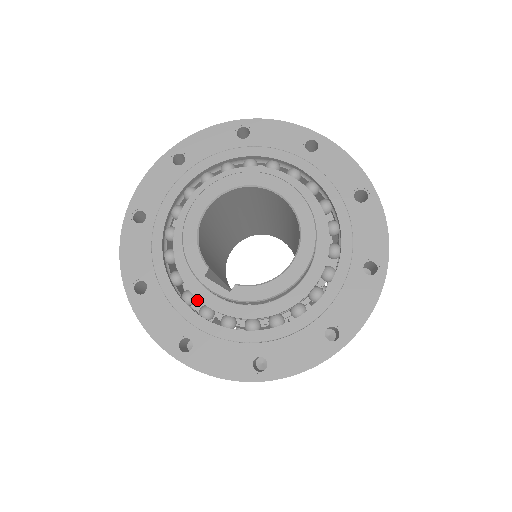
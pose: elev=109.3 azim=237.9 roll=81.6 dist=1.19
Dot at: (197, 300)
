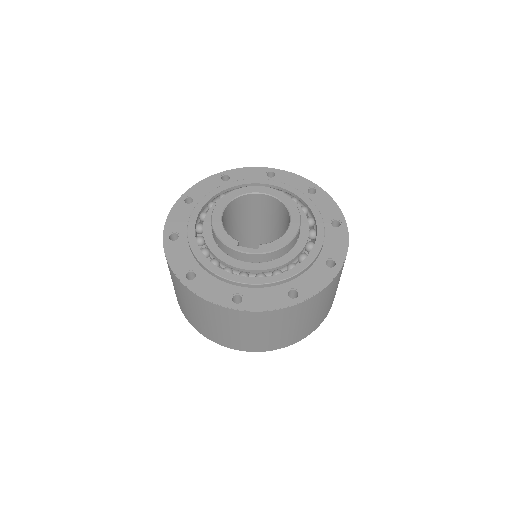
Dot at: occluded
